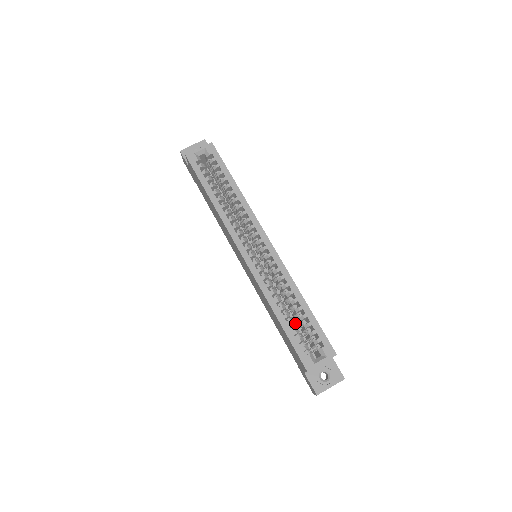
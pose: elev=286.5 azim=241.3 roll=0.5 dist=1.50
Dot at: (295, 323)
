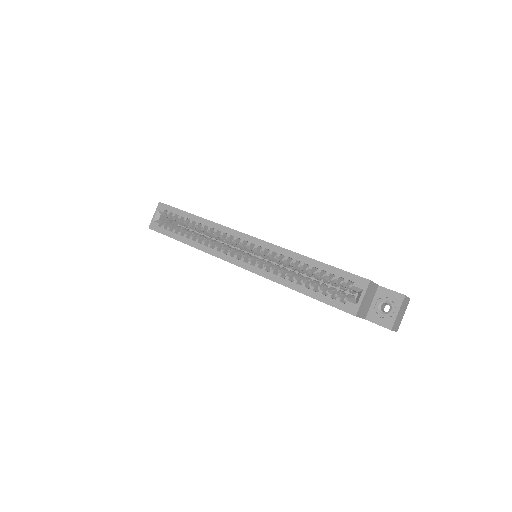
Dot at: occluded
